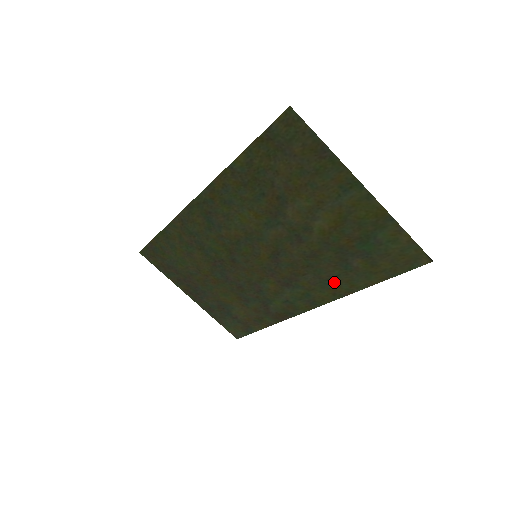
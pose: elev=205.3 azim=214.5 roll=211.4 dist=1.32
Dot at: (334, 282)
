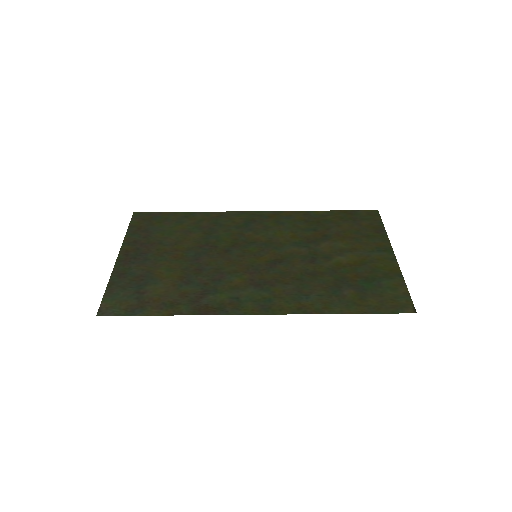
Dot at: (311, 299)
